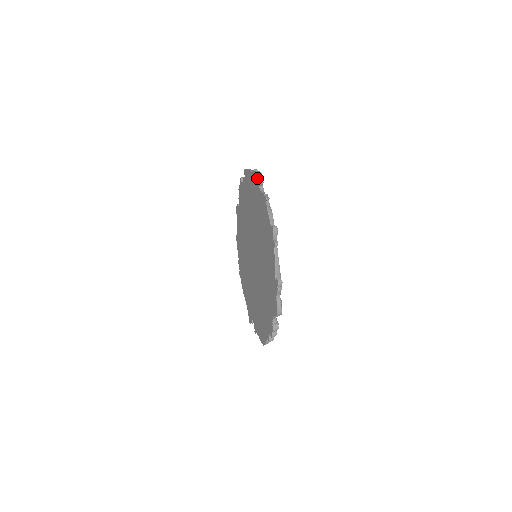
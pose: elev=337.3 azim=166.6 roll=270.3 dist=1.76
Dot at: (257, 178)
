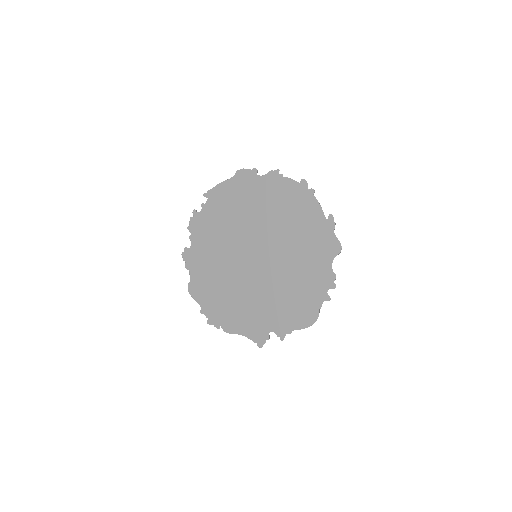
Dot at: (249, 171)
